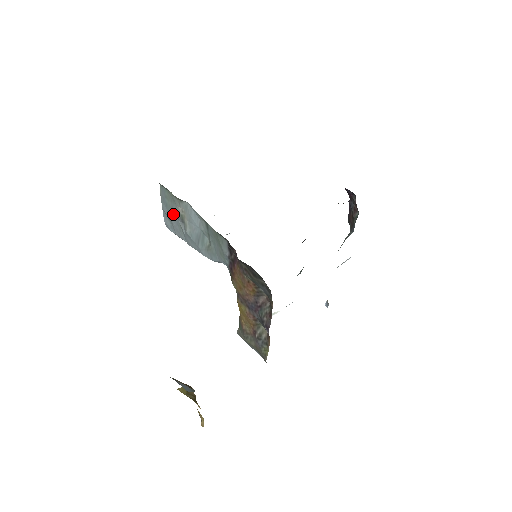
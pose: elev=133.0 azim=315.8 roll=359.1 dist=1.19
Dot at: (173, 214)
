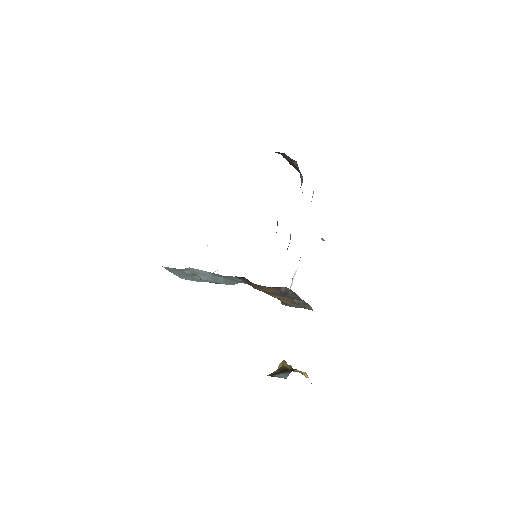
Dot at: (185, 275)
